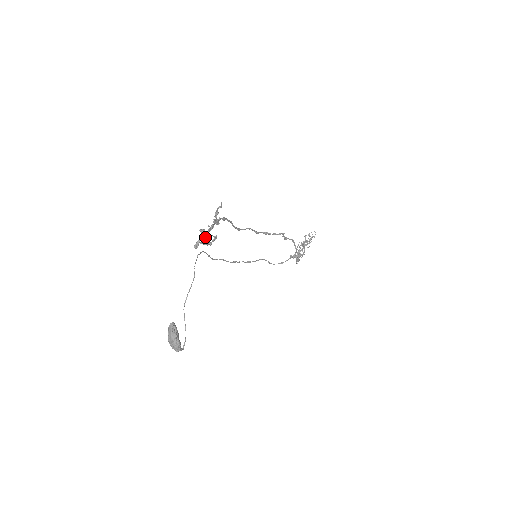
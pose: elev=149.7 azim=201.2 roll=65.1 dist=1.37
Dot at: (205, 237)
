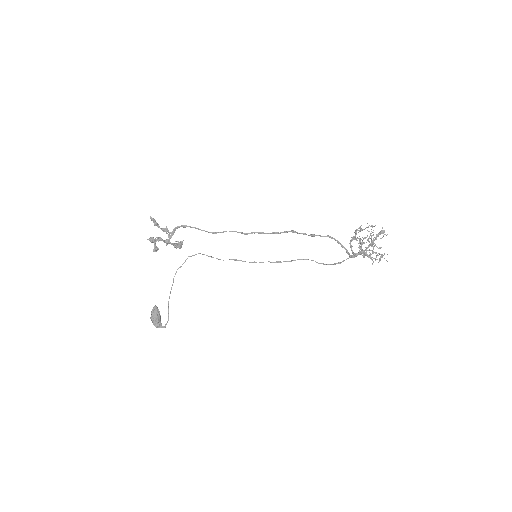
Dot at: (166, 243)
